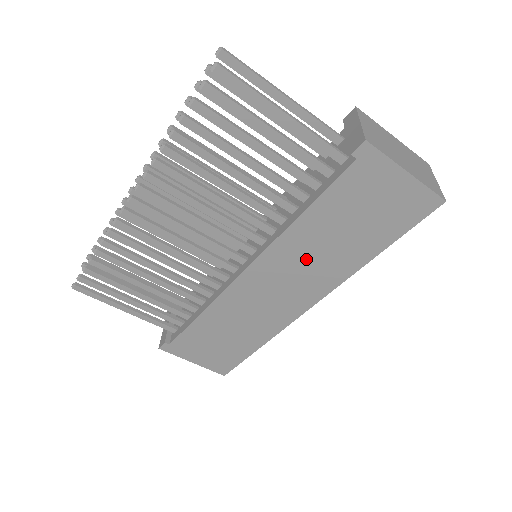
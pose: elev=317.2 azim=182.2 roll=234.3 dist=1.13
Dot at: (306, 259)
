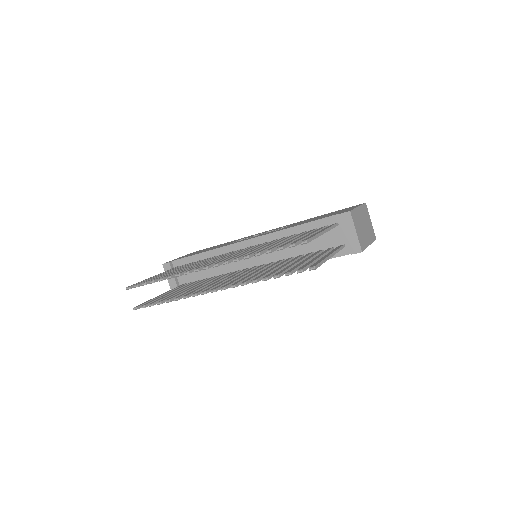
Dot at: occluded
